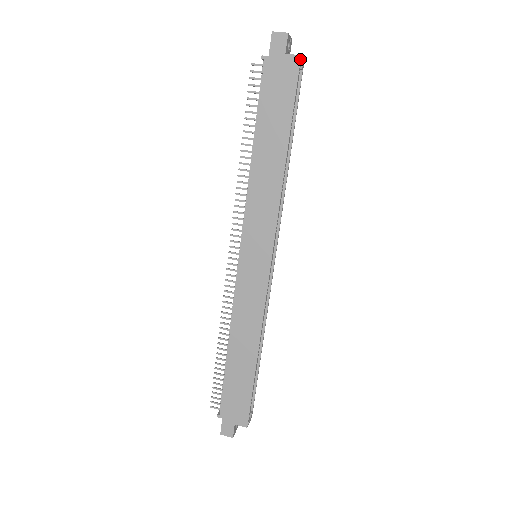
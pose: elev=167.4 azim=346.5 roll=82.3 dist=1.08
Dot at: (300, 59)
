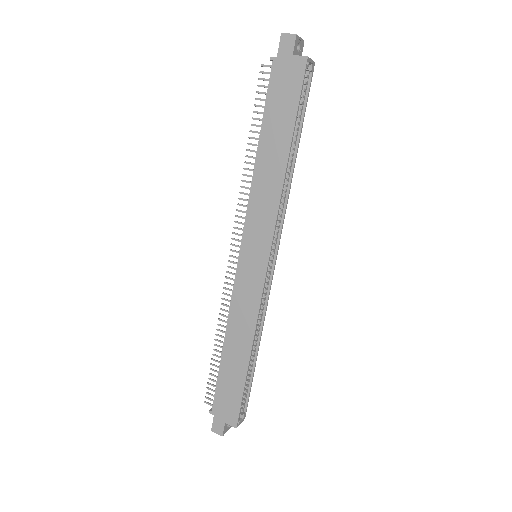
Dot at: (306, 60)
